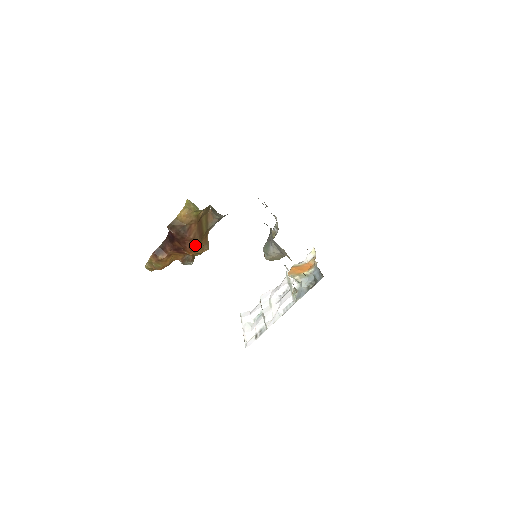
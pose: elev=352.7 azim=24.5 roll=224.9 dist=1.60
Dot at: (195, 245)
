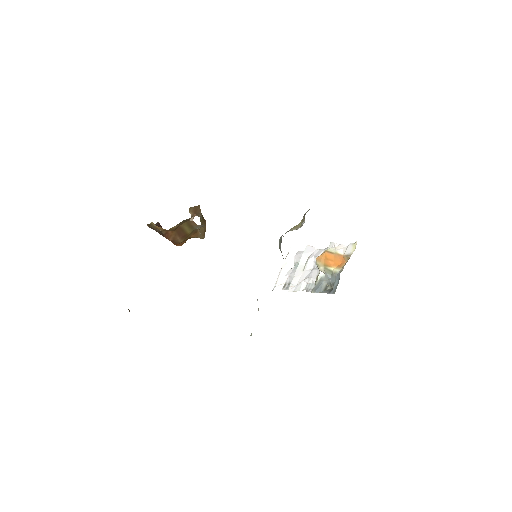
Dot at: (179, 243)
